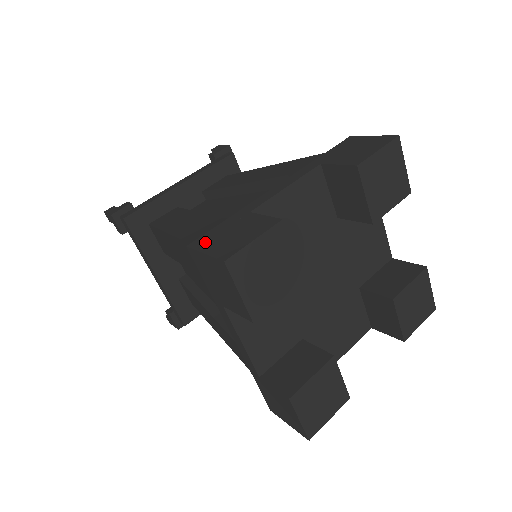
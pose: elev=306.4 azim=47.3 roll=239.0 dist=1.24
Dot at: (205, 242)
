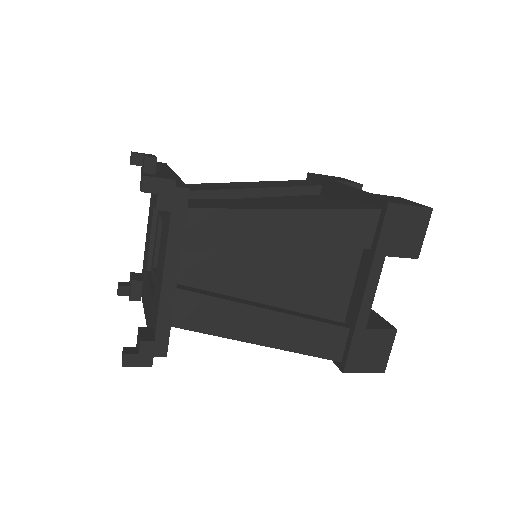
Dot at: (356, 366)
